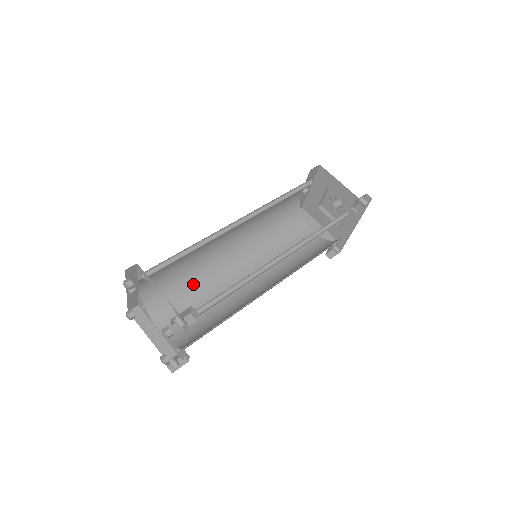
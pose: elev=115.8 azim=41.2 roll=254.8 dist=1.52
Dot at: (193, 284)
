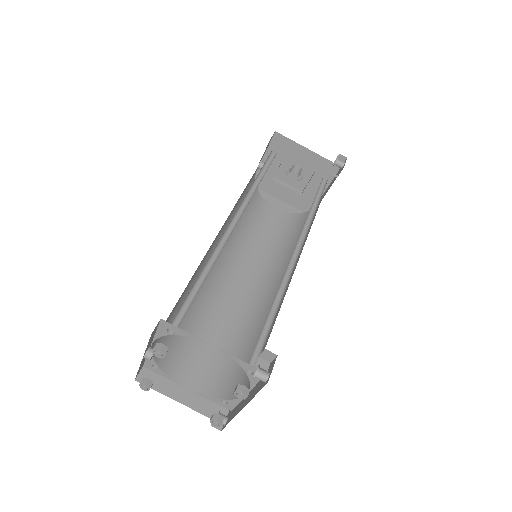
Dot at: (195, 314)
